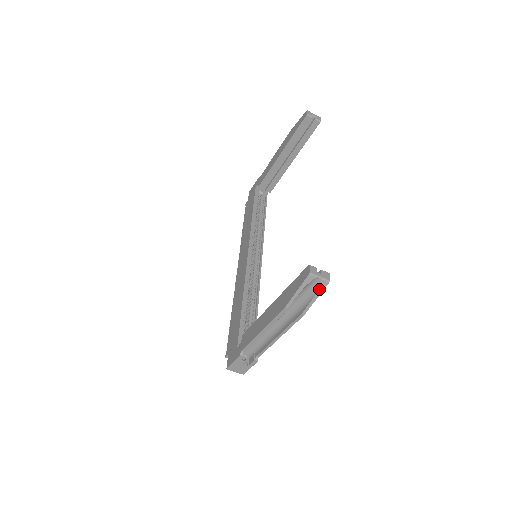
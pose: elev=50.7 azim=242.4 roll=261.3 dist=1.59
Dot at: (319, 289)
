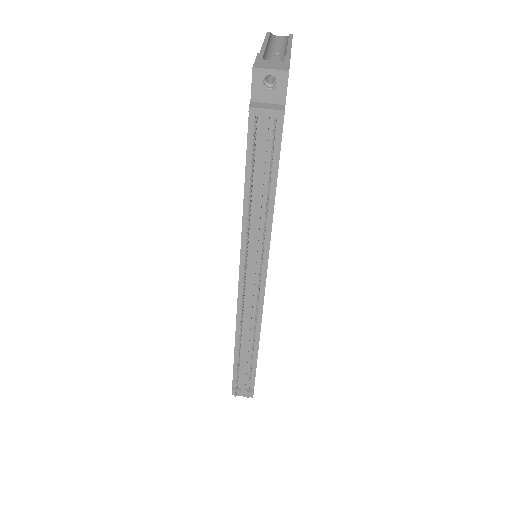
Dot at: occluded
